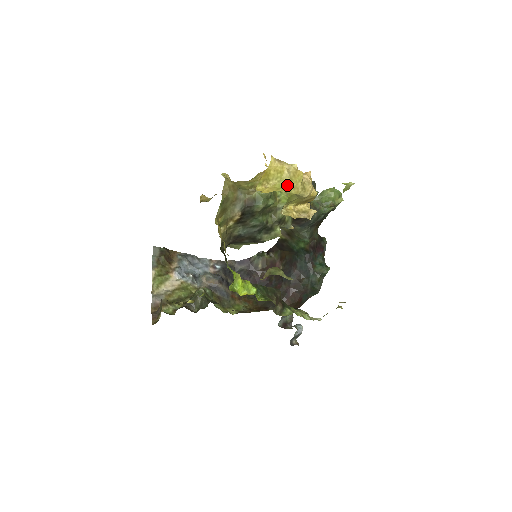
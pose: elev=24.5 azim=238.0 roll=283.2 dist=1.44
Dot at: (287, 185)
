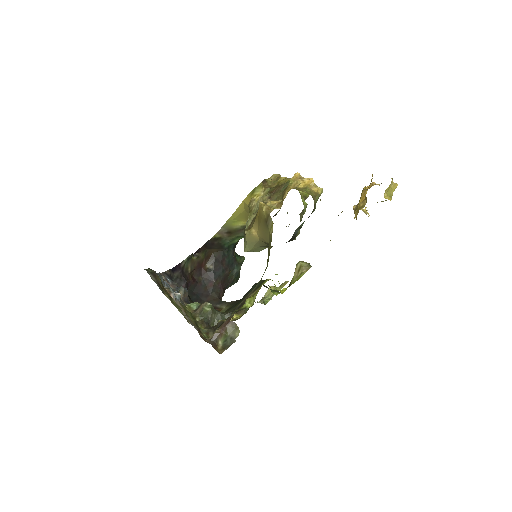
Dot at: (392, 194)
